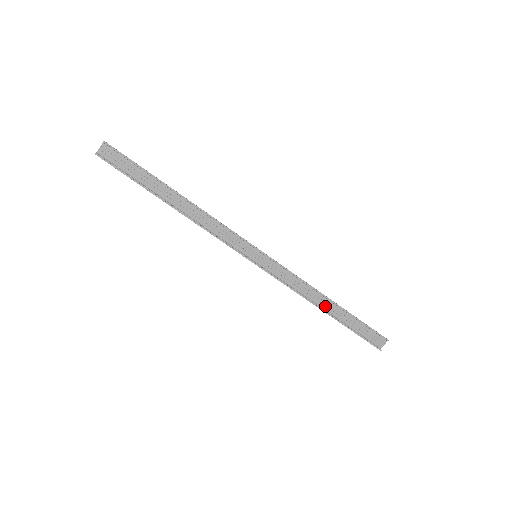
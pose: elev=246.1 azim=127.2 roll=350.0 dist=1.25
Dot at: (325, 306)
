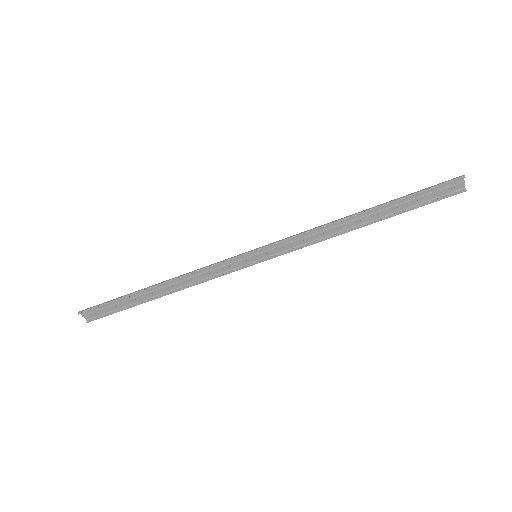
Dot at: (361, 220)
